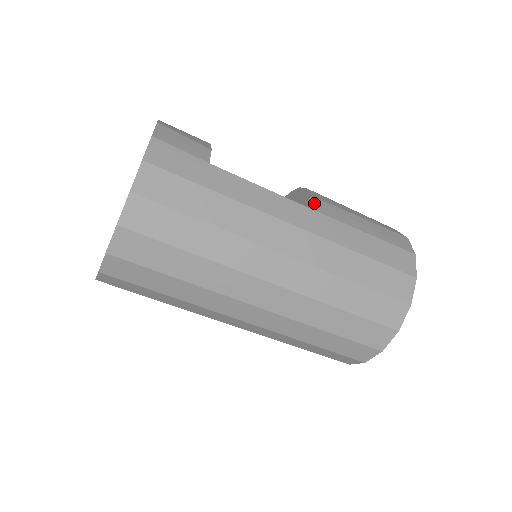
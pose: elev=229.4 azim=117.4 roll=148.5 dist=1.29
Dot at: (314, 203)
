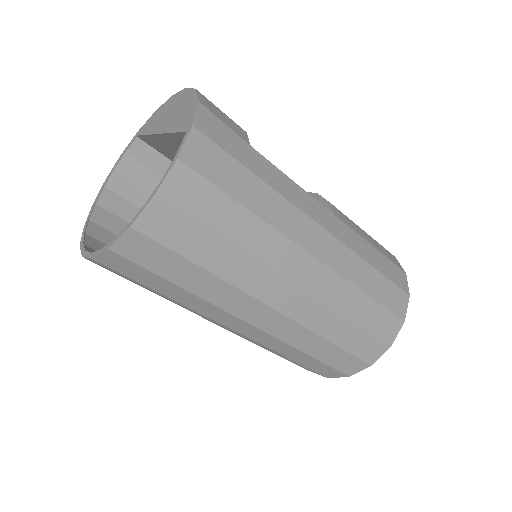
Dot at: (332, 208)
